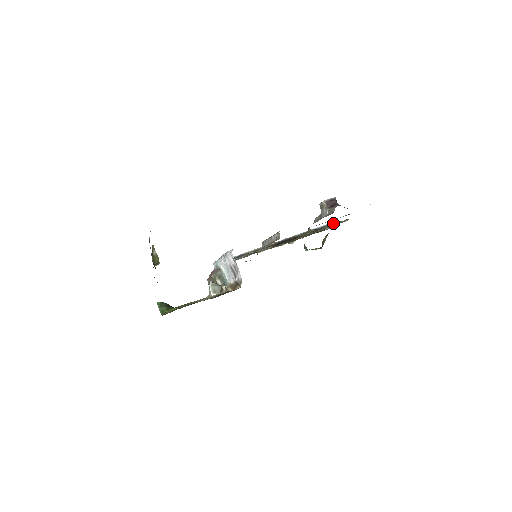
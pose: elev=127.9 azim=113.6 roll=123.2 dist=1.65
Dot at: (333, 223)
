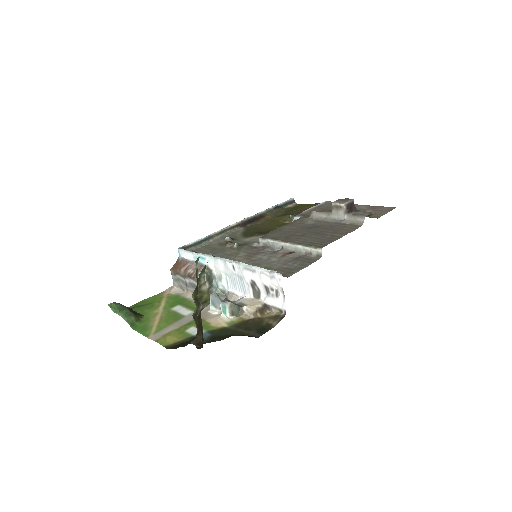
Dot at: (293, 199)
